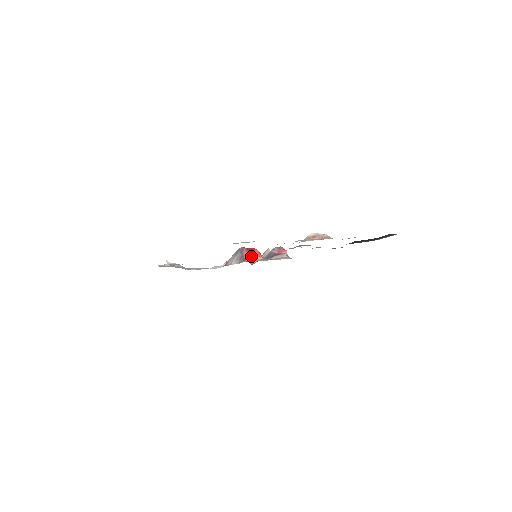
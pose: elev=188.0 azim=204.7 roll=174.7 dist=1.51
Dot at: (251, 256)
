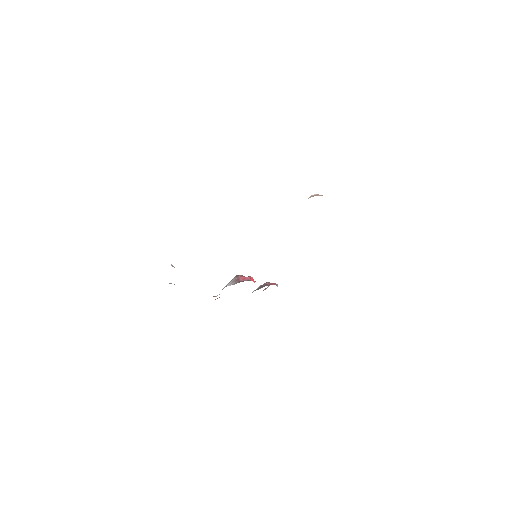
Dot at: (246, 279)
